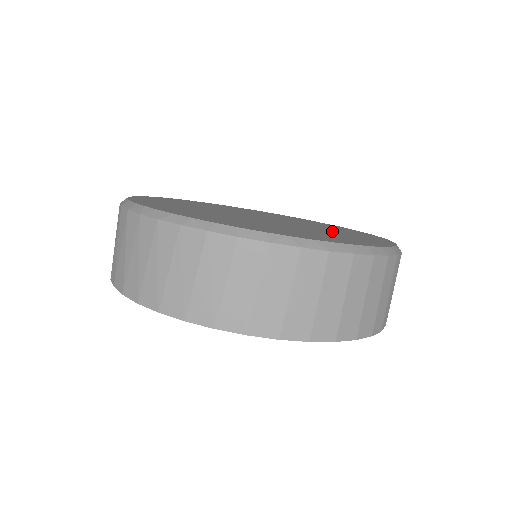
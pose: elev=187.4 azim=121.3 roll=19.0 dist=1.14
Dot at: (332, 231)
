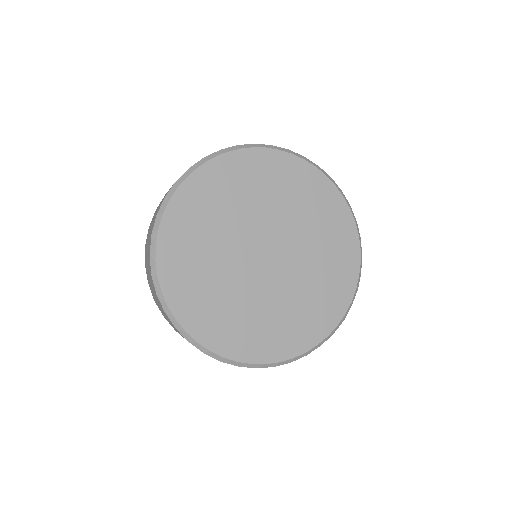
Dot at: (314, 279)
